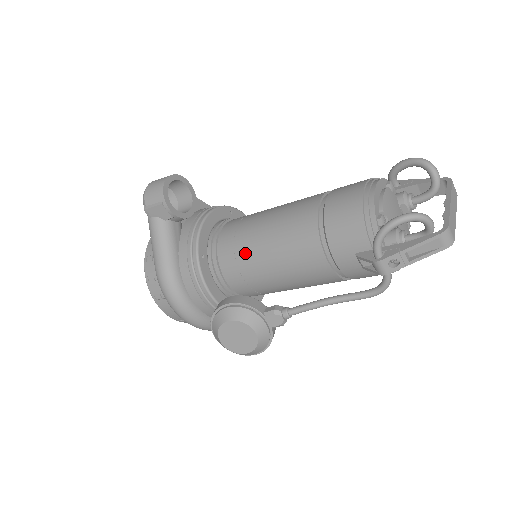
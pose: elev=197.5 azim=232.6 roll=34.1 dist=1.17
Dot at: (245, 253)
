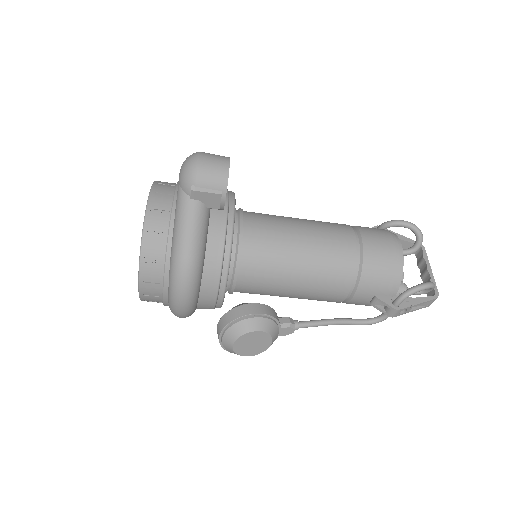
Dot at: (275, 264)
